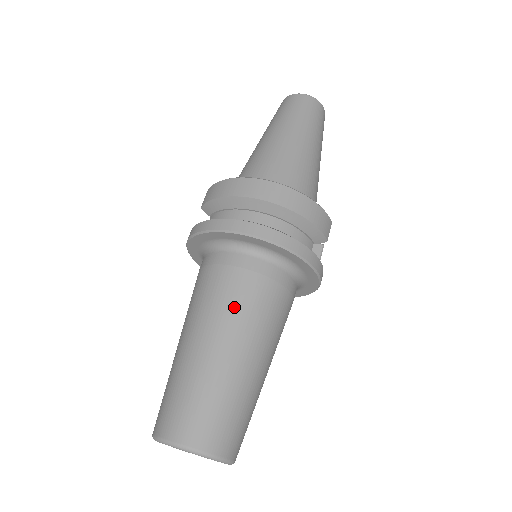
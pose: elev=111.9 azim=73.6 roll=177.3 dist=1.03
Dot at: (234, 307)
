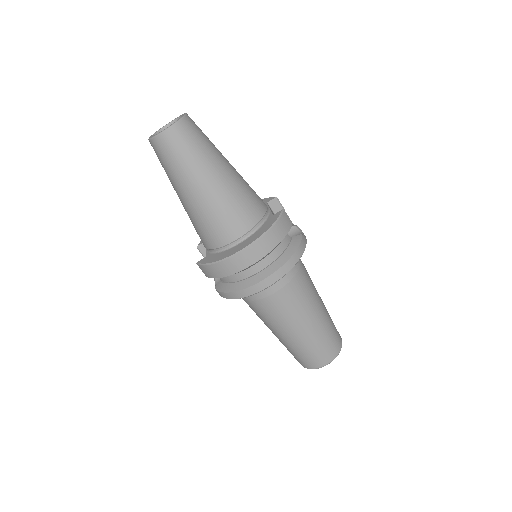
Dot at: (289, 311)
